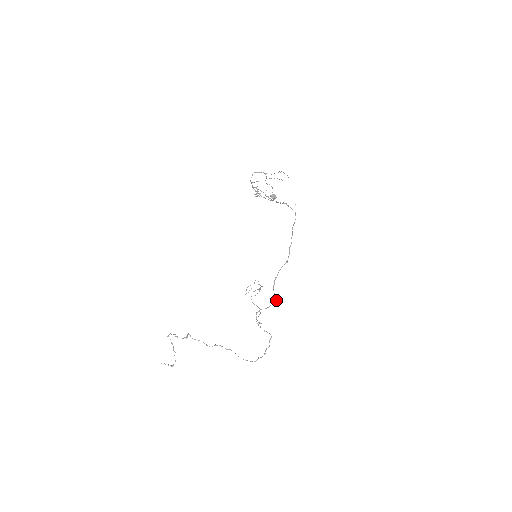
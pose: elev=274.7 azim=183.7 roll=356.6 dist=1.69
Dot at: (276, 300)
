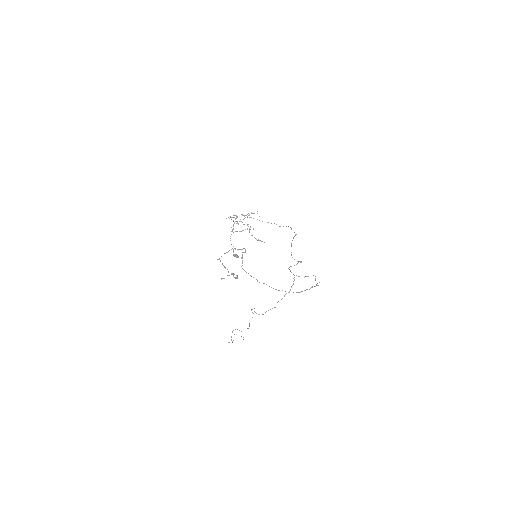
Dot at: (300, 261)
